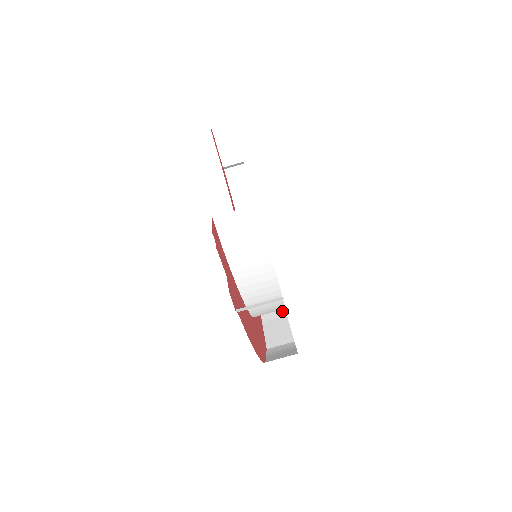
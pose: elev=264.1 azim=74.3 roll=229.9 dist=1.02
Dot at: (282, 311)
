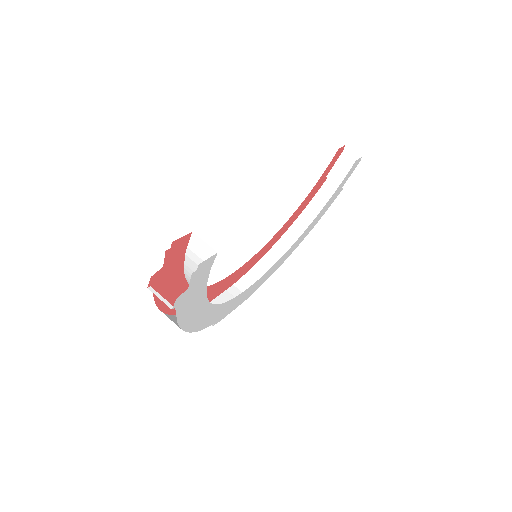
Dot at: occluded
